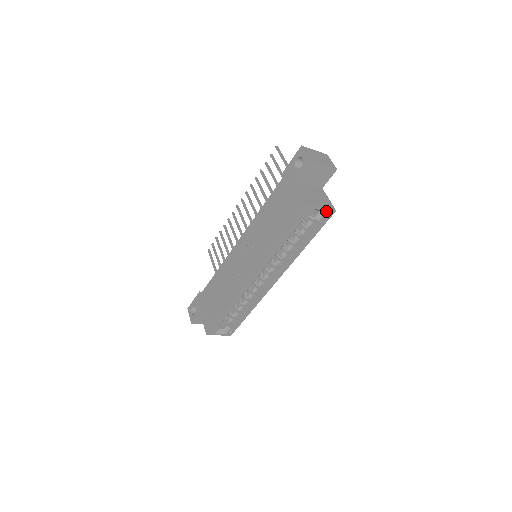
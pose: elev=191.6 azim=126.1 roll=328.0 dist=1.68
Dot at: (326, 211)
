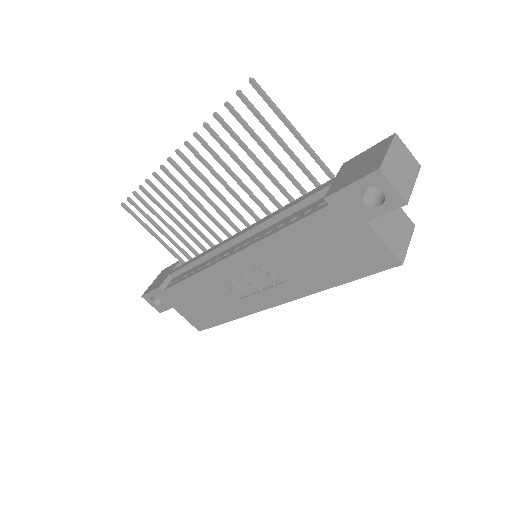
Dot at: occluded
